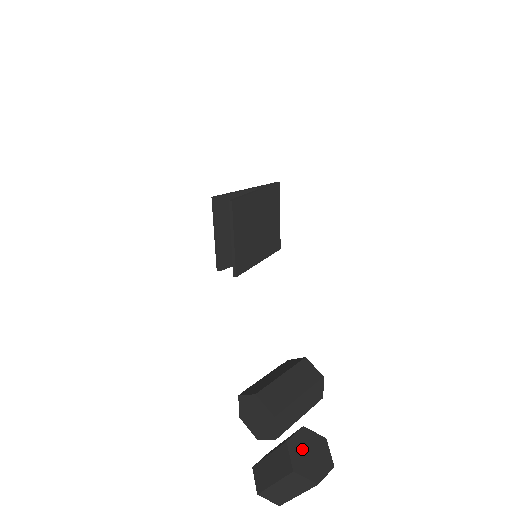
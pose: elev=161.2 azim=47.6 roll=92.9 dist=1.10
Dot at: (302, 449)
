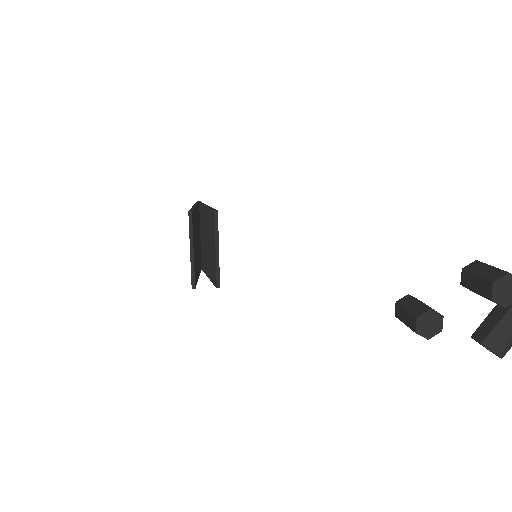
Dot at: out of frame
